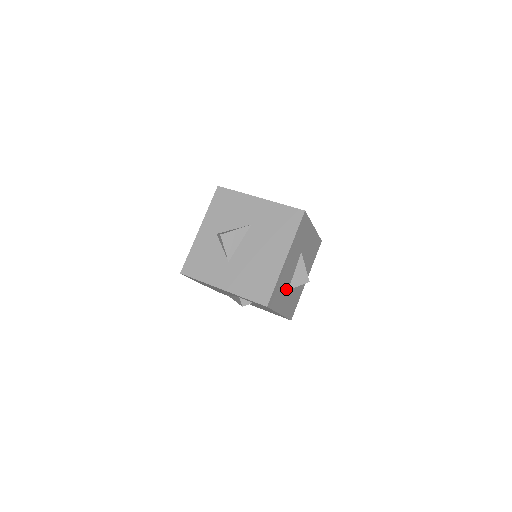
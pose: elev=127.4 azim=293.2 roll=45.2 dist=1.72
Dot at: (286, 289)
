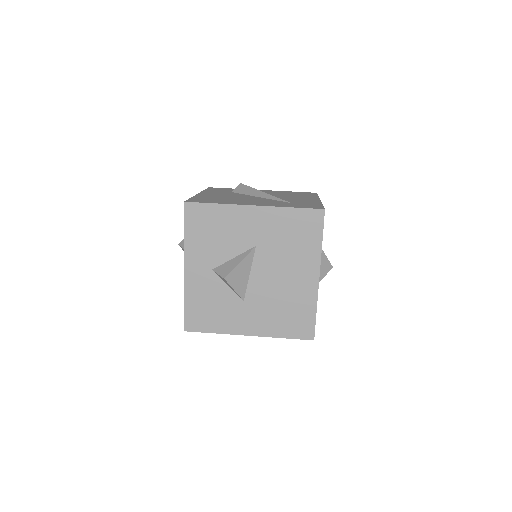
Dot at: occluded
